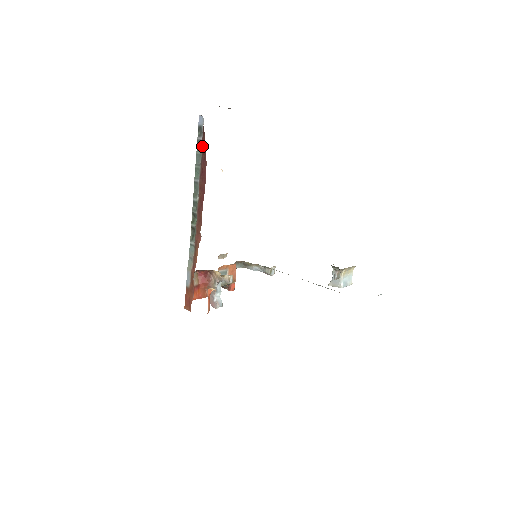
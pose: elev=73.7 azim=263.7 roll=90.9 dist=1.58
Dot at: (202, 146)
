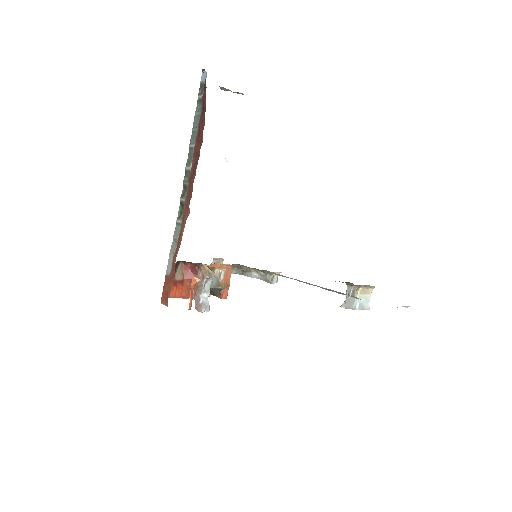
Dot at: (202, 105)
